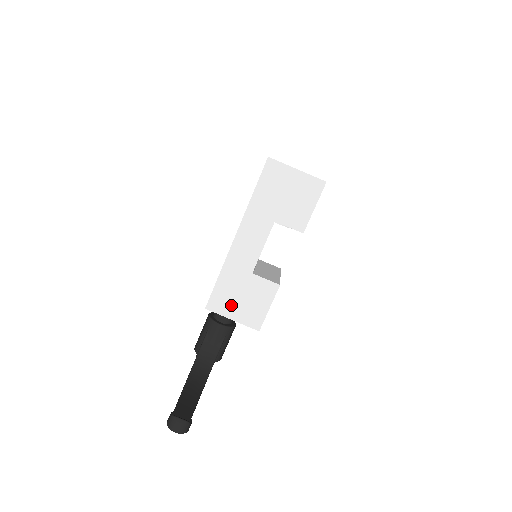
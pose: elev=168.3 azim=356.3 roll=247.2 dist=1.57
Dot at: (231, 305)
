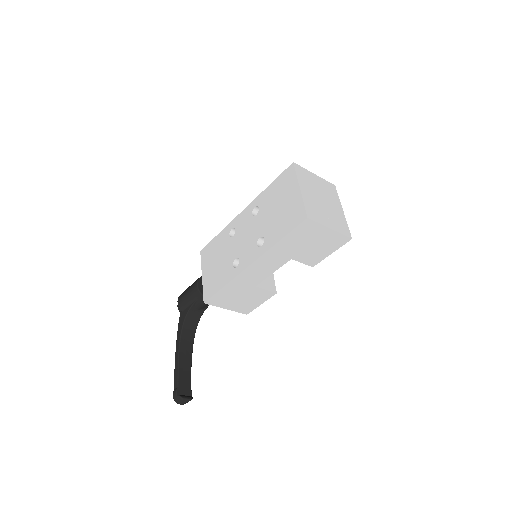
Dot at: (228, 302)
